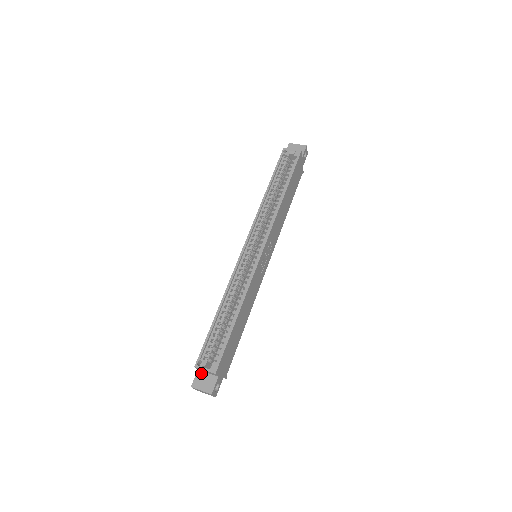
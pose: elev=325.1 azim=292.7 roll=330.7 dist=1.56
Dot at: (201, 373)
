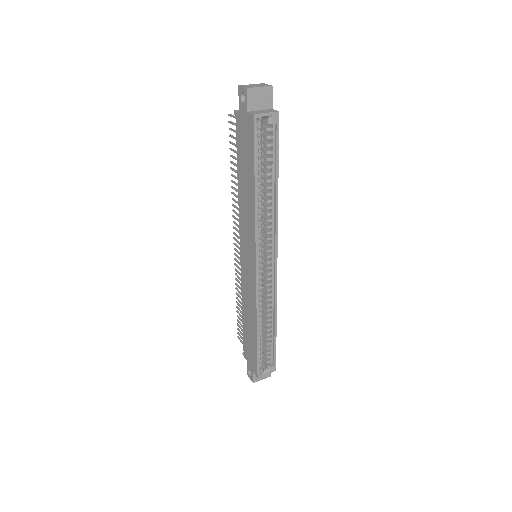
Dot at: occluded
